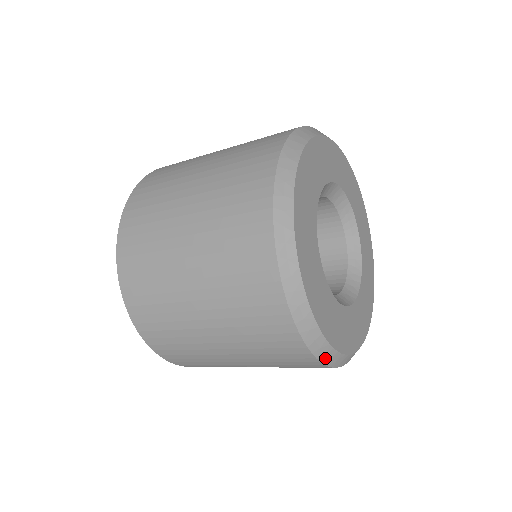
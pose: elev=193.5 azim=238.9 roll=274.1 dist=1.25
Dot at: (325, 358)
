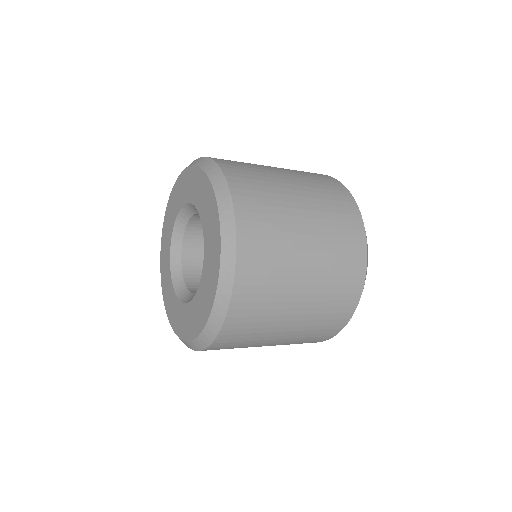
Dot at: occluded
